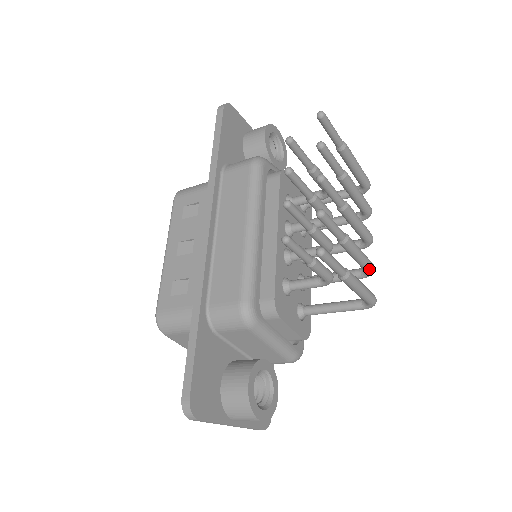
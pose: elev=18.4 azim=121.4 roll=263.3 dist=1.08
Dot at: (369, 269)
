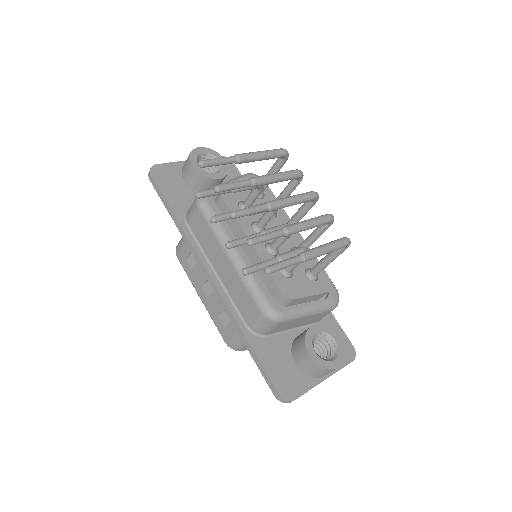
Dot at: (326, 222)
